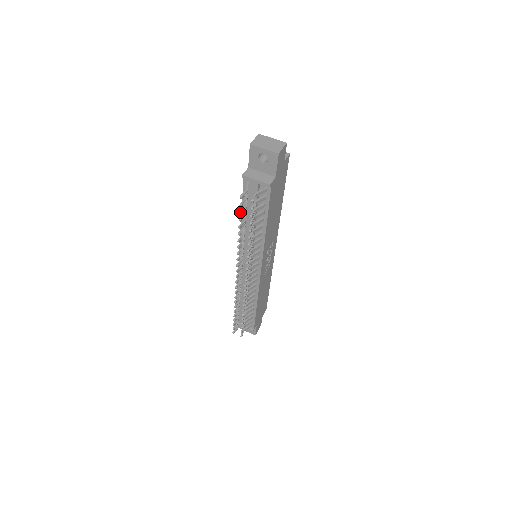
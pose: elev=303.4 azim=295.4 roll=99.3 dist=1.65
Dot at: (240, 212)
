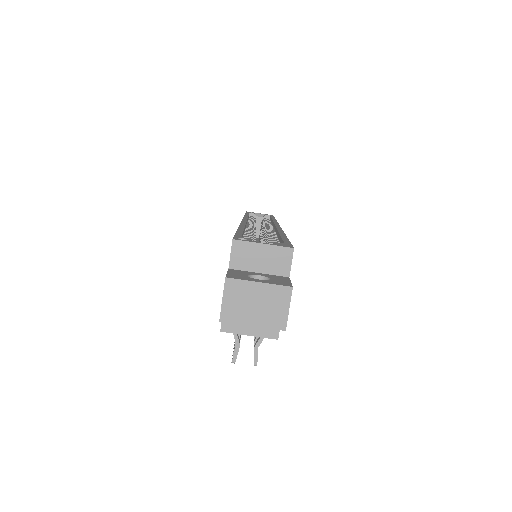
Dot at: occluded
